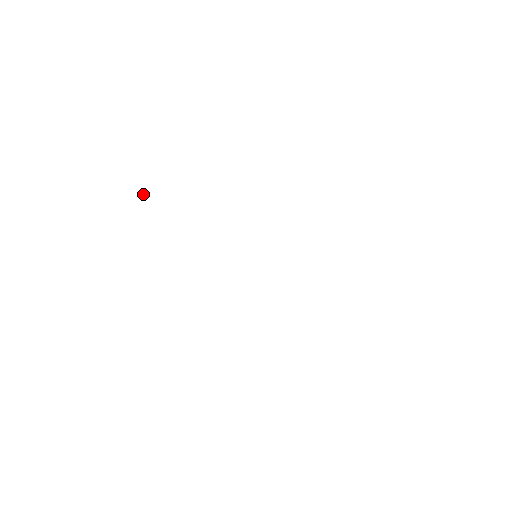
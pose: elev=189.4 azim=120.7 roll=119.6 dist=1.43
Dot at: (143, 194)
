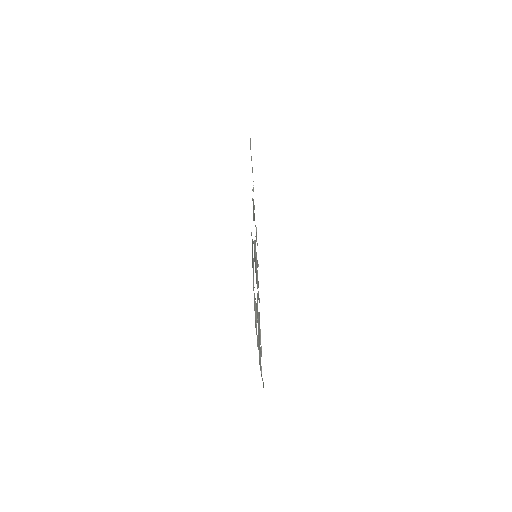
Dot at: occluded
